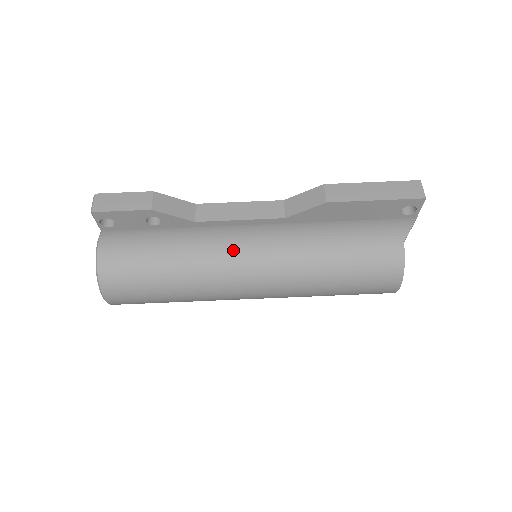
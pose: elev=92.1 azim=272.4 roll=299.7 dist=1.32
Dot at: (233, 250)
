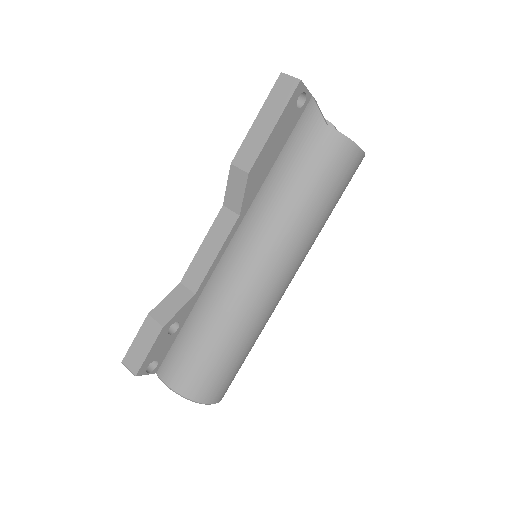
Dot at: (239, 279)
